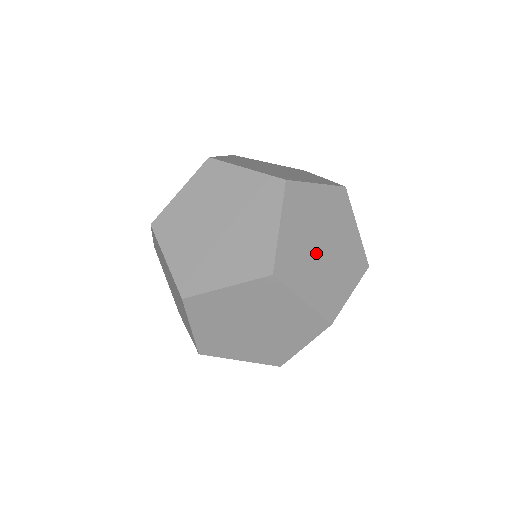
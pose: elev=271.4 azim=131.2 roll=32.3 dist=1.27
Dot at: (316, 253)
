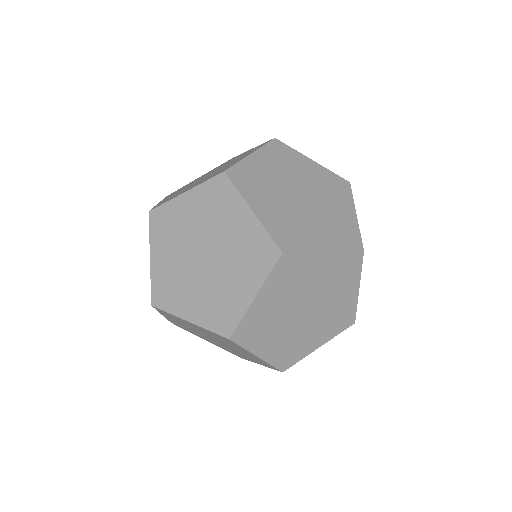
Dot at: (302, 322)
